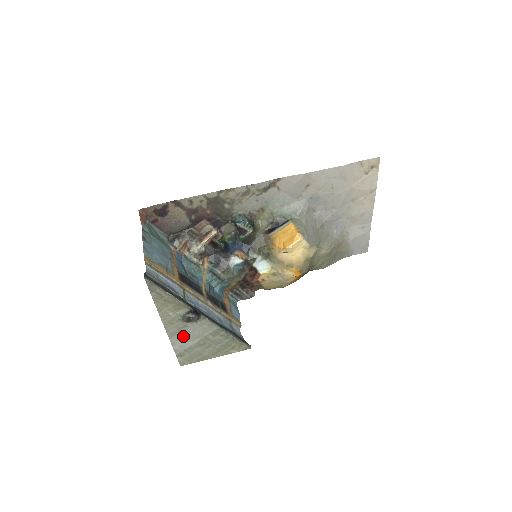
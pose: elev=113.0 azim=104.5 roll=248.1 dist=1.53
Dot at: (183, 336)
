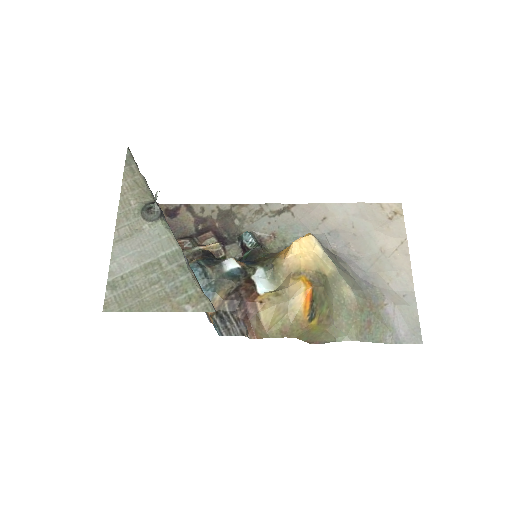
Dot at: (131, 247)
